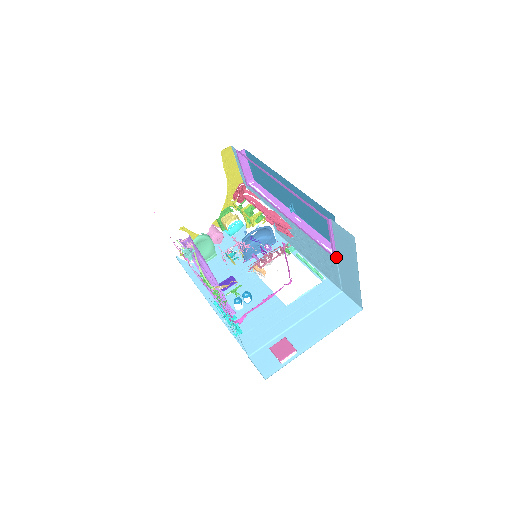
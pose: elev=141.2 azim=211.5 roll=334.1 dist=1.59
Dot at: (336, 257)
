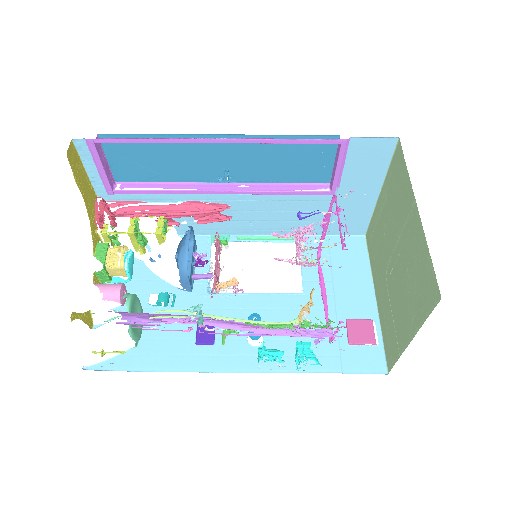
Dot at: (337, 192)
